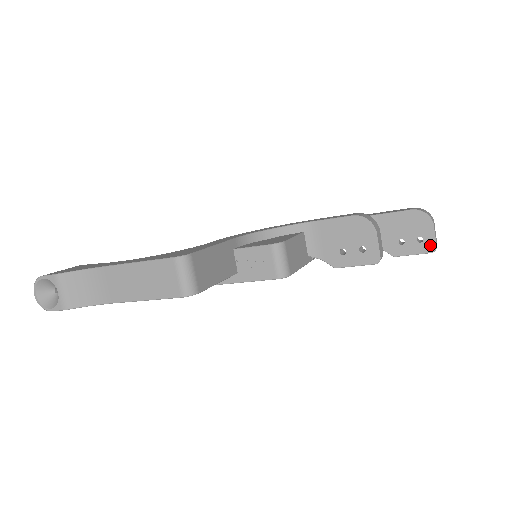
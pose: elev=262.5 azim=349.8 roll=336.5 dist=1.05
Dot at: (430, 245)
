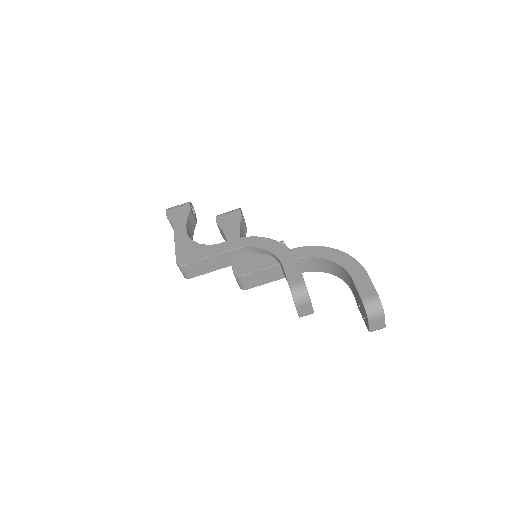
Dot at: (367, 327)
